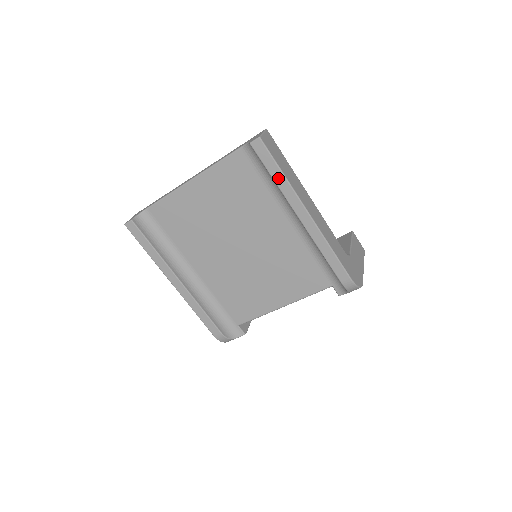
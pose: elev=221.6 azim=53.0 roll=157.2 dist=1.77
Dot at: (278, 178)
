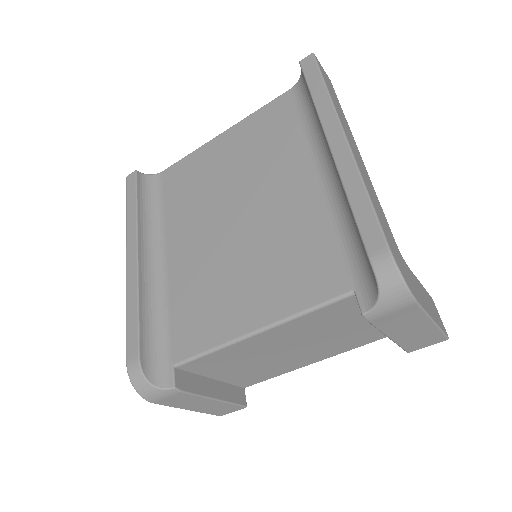
Dot at: (318, 94)
